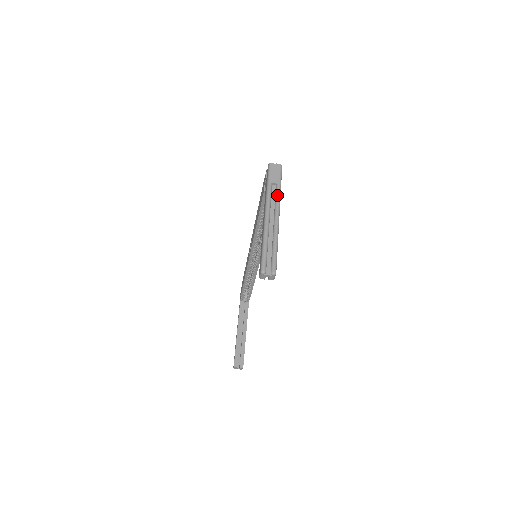
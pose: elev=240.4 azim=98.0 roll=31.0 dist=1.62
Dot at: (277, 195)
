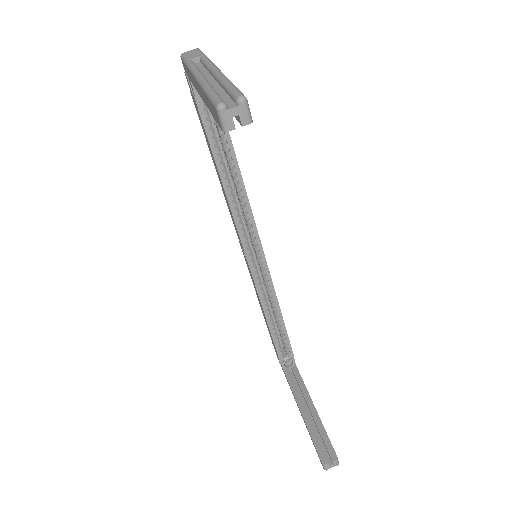
Dot at: (204, 60)
